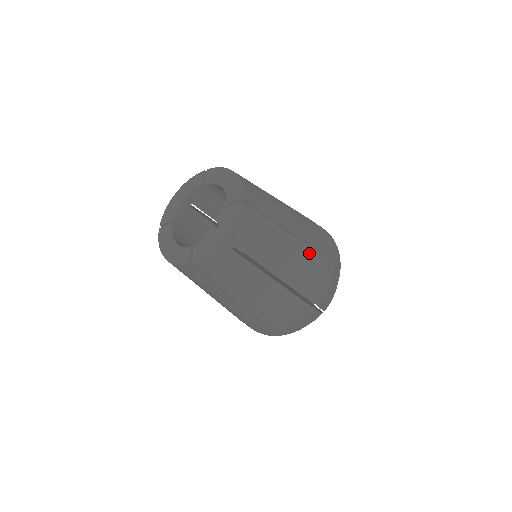
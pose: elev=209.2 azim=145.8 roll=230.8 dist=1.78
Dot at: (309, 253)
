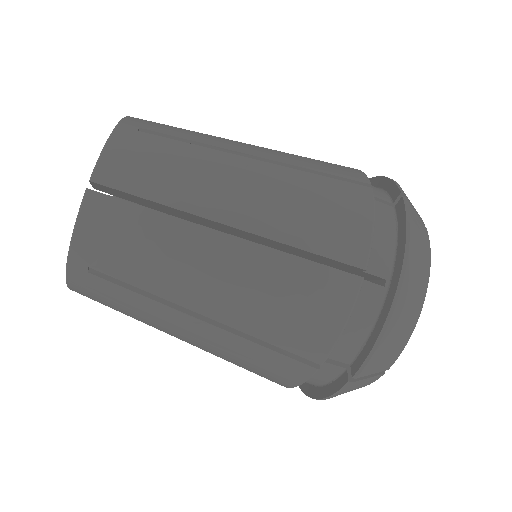
Dot at: (283, 268)
